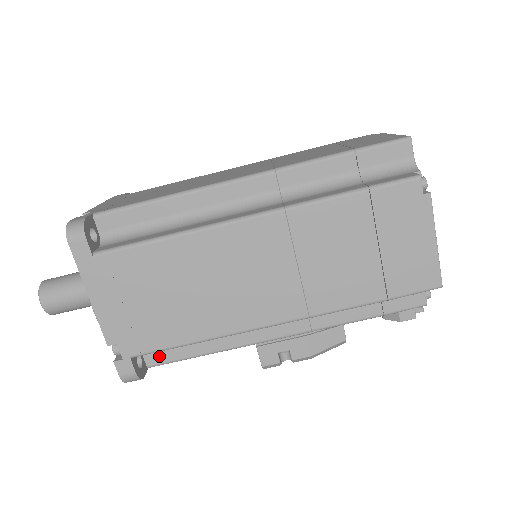
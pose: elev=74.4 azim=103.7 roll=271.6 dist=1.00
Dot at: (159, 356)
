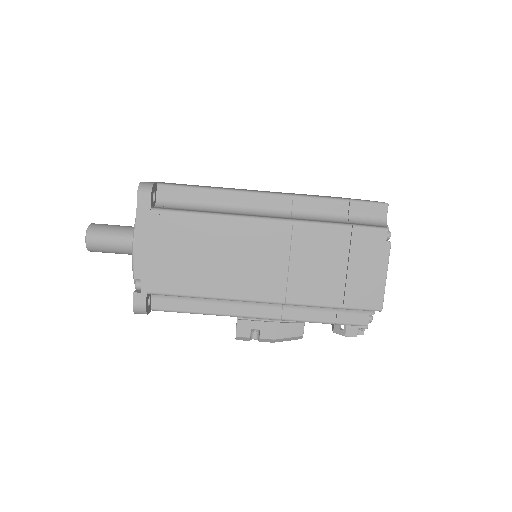
Dot at: (163, 303)
